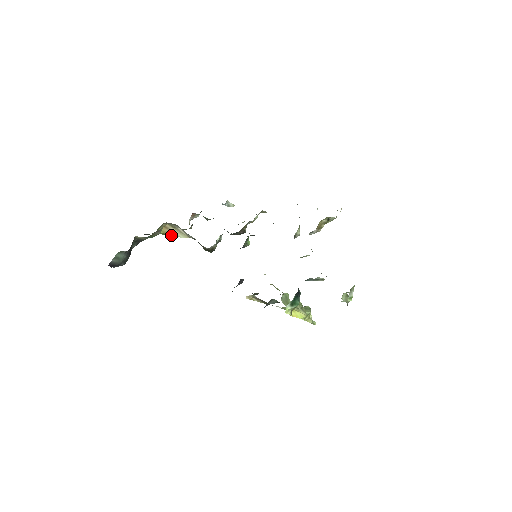
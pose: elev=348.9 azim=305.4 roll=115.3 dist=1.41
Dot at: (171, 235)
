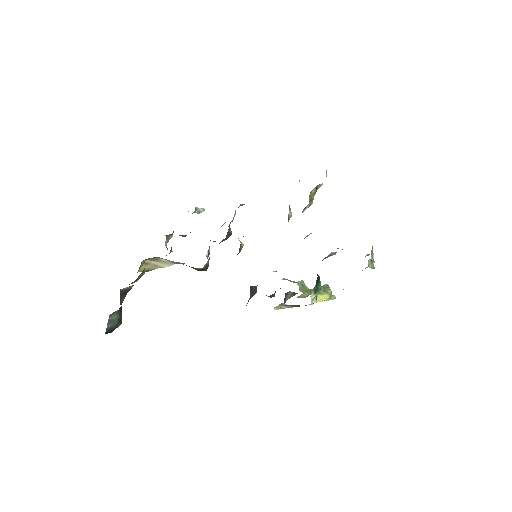
Dot at: (154, 269)
